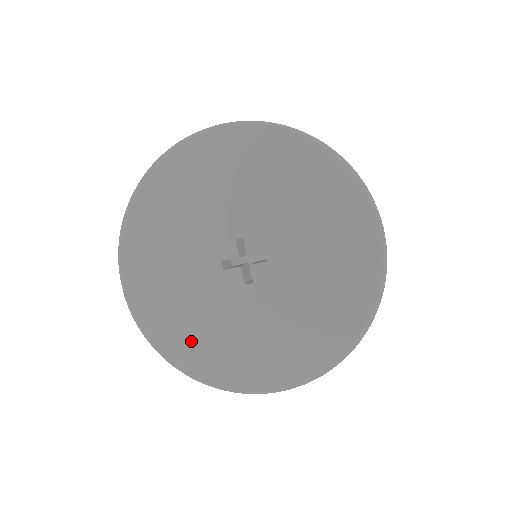
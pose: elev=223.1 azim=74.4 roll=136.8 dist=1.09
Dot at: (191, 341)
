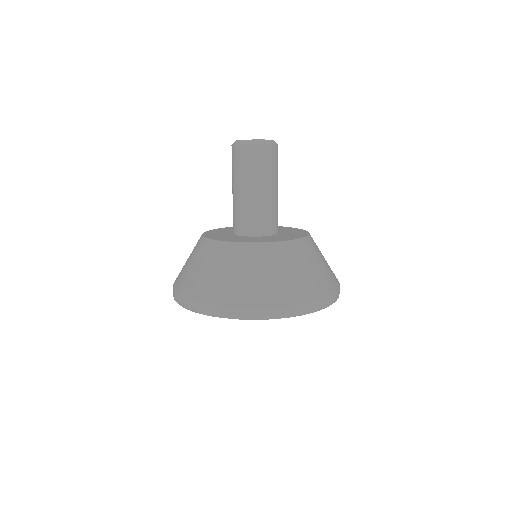
Dot at: occluded
